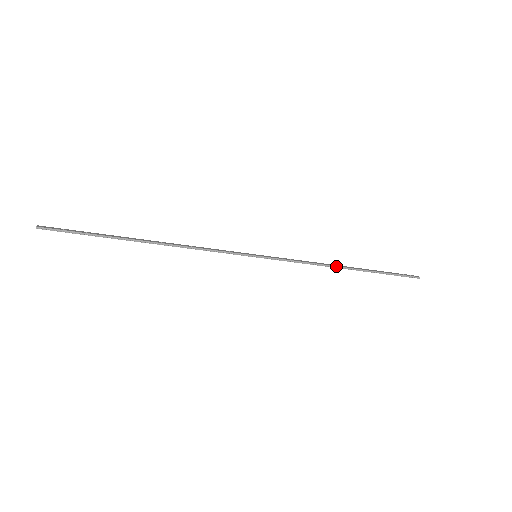
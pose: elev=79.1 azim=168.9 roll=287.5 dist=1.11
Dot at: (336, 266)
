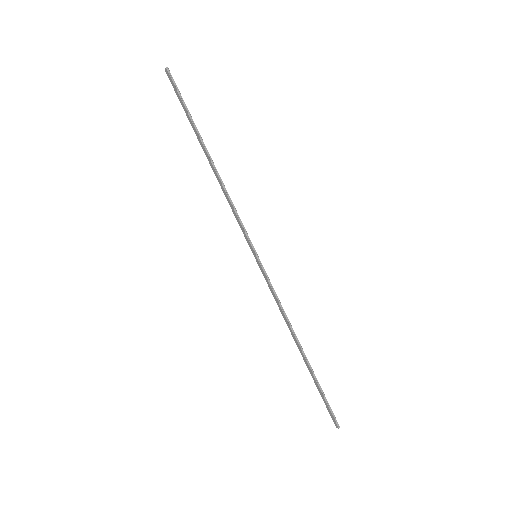
Dot at: occluded
